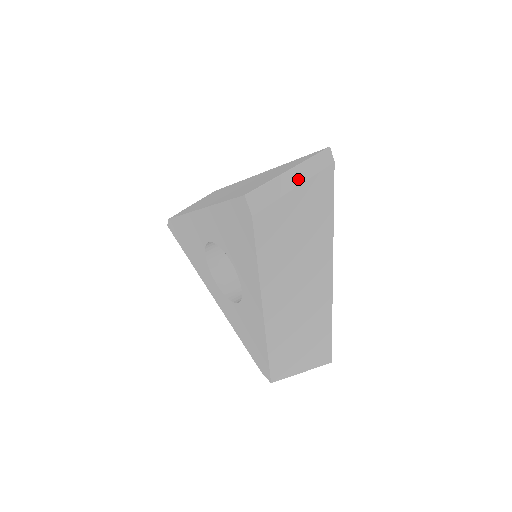
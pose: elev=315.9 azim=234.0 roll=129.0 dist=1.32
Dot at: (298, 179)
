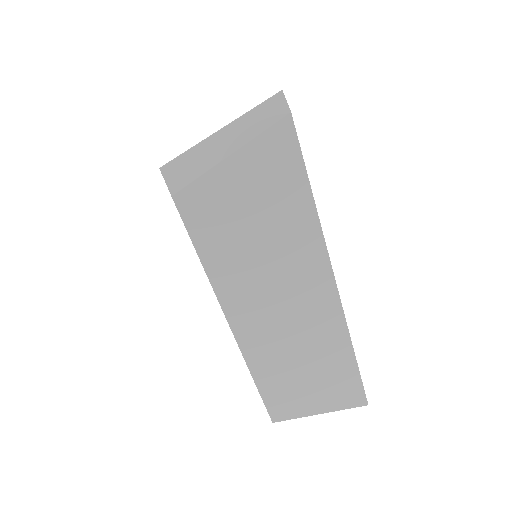
Dot at: (235, 141)
